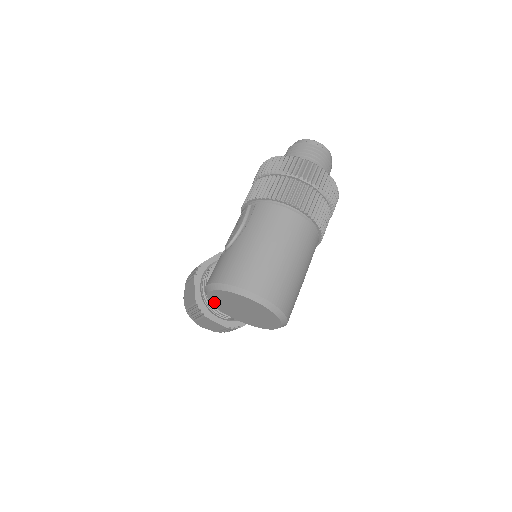
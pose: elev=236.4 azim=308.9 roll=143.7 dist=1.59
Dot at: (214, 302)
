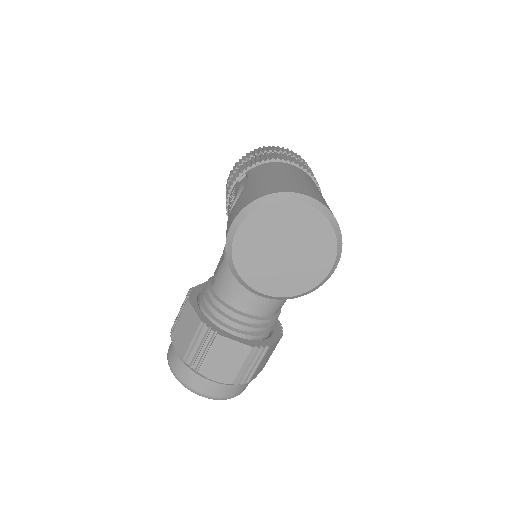
Dot at: (241, 262)
